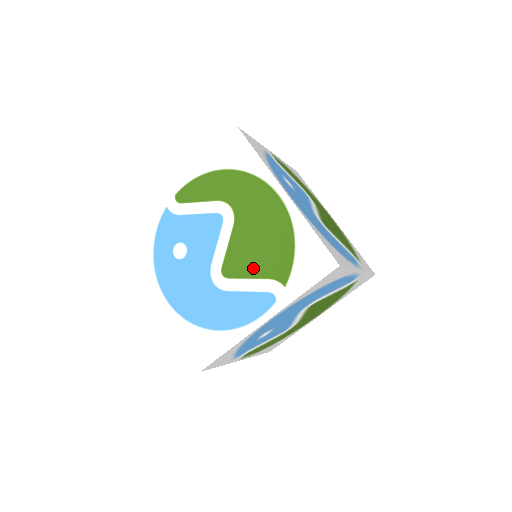
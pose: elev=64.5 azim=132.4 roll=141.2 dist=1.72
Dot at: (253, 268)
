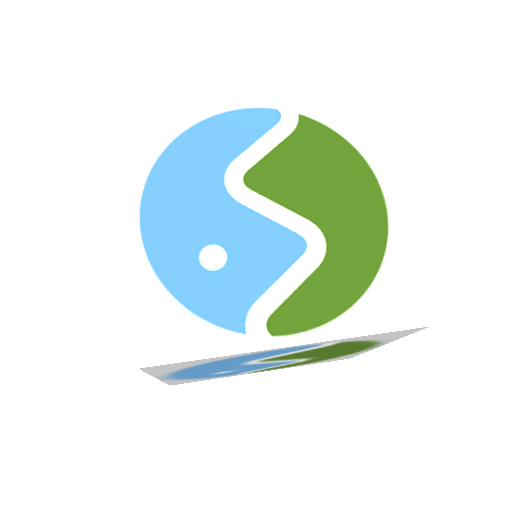
Dot at: occluded
